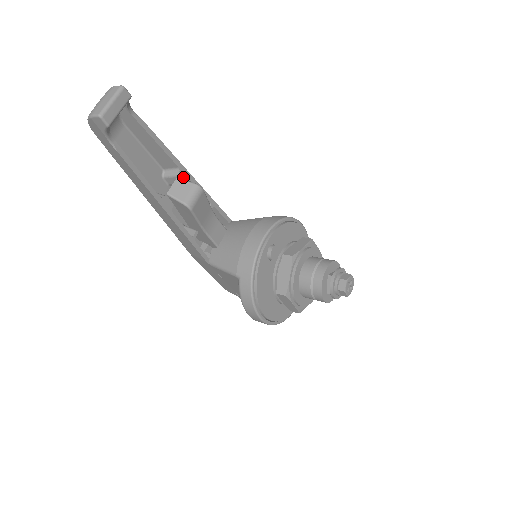
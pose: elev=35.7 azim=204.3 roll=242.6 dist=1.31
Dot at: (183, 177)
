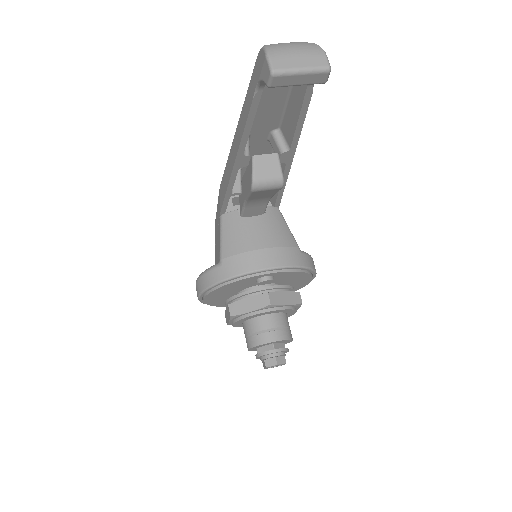
Dot at: (284, 157)
